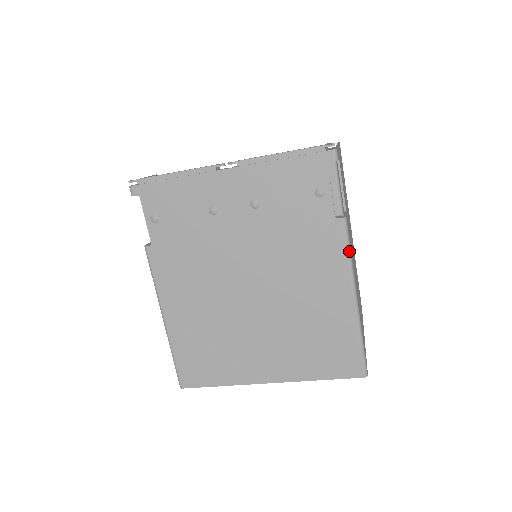
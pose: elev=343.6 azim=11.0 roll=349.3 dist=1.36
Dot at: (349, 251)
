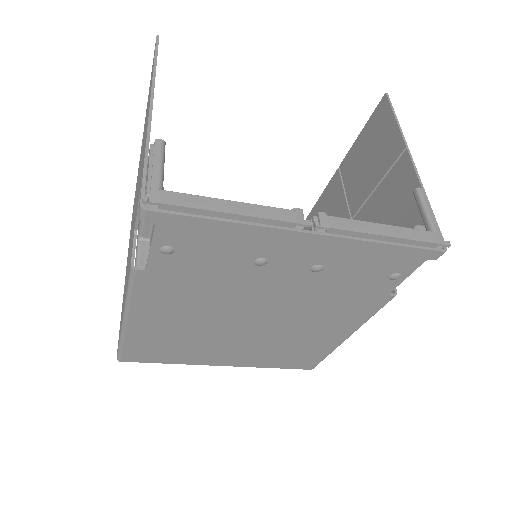
Dot at: (375, 313)
